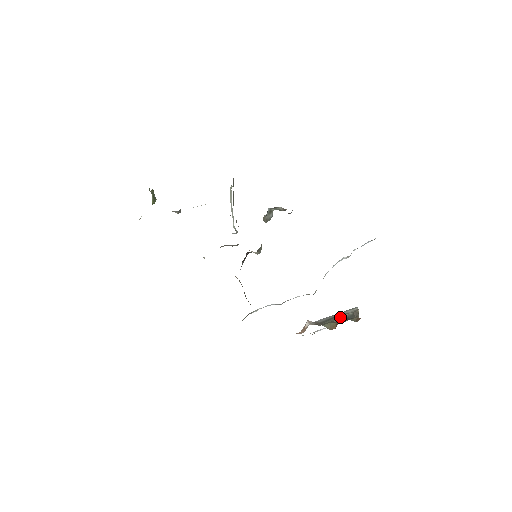
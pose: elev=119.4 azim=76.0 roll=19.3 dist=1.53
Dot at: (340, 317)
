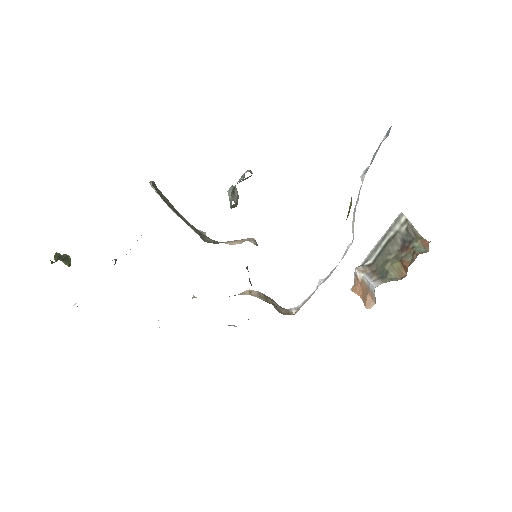
Dot at: (393, 243)
